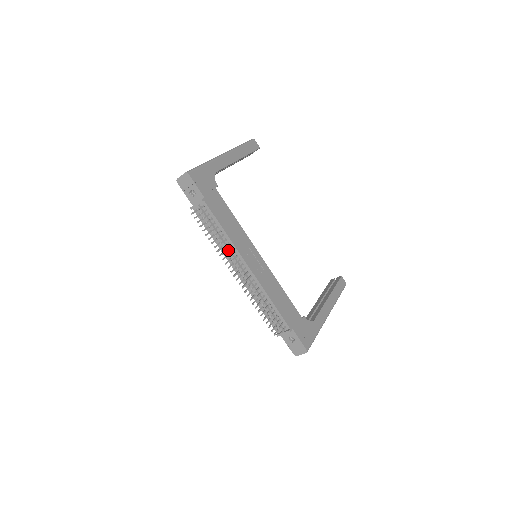
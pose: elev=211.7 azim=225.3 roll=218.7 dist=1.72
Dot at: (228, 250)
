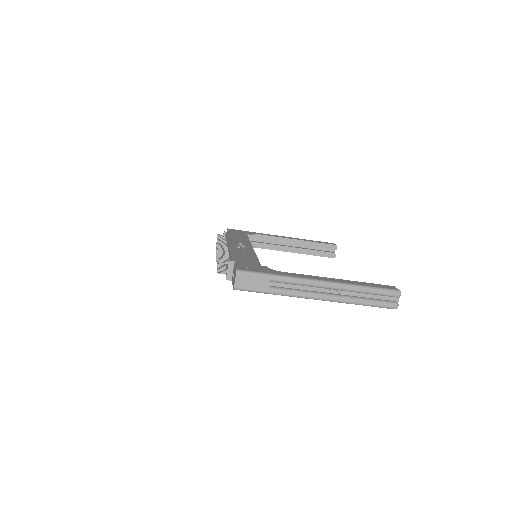
Dot at: (220, 242)
